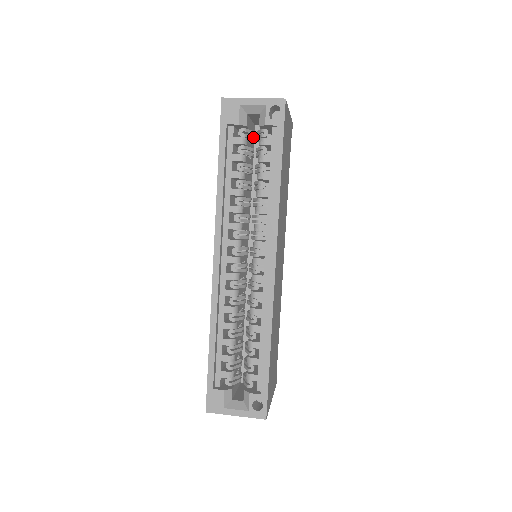
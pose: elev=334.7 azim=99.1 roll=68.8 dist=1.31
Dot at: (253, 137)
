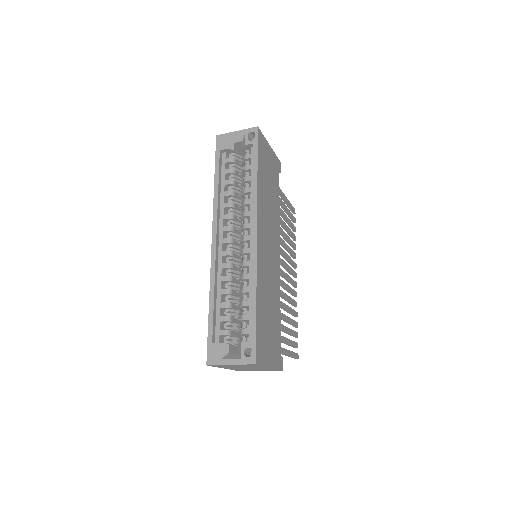
Dot at: (242, 160)
